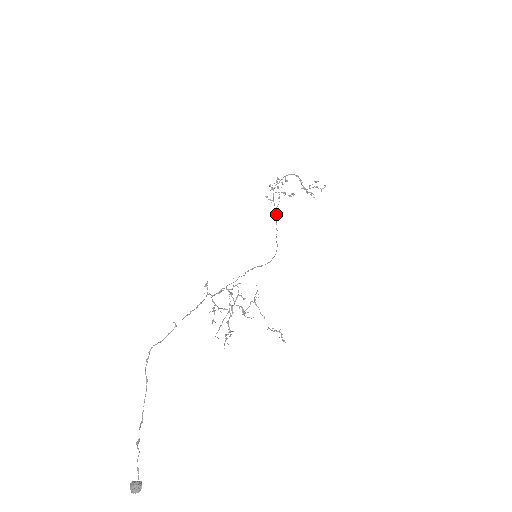
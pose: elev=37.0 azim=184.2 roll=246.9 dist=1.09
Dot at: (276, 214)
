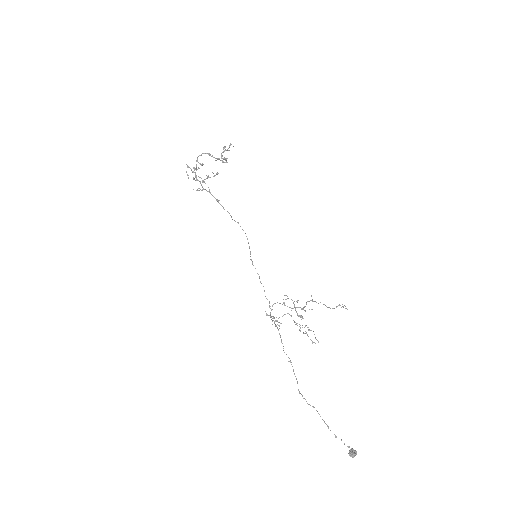
Dot at: occluded
